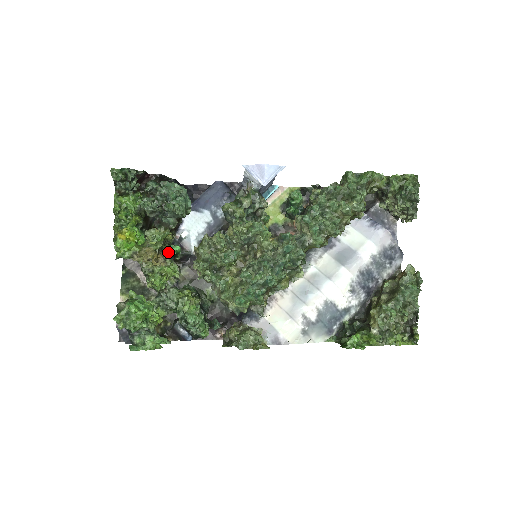
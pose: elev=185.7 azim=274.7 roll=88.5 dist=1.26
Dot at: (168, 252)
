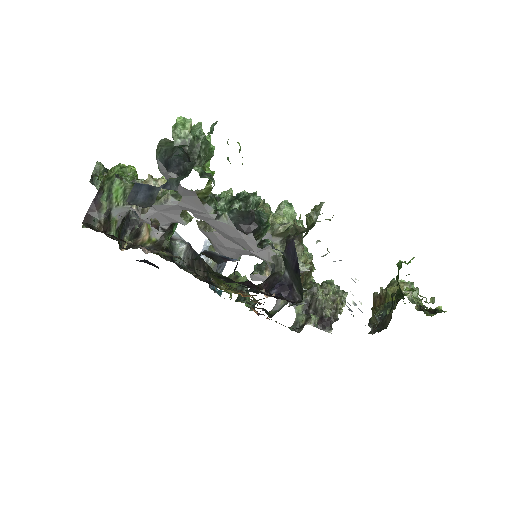
Dot at: occluded
